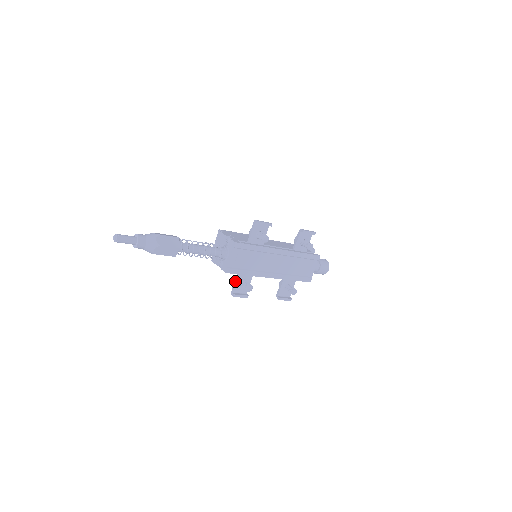
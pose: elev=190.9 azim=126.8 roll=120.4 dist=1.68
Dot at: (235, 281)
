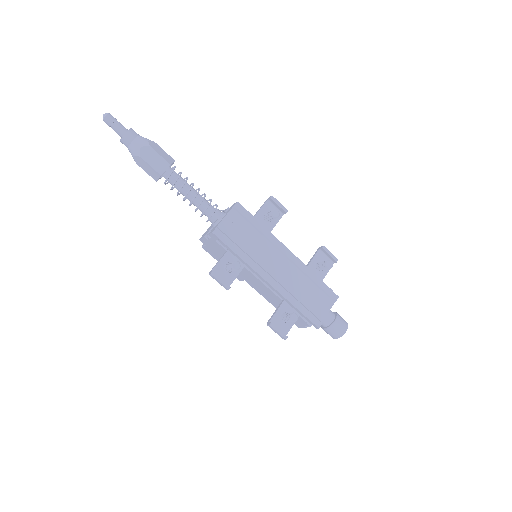
Dot at: (220, 259)
